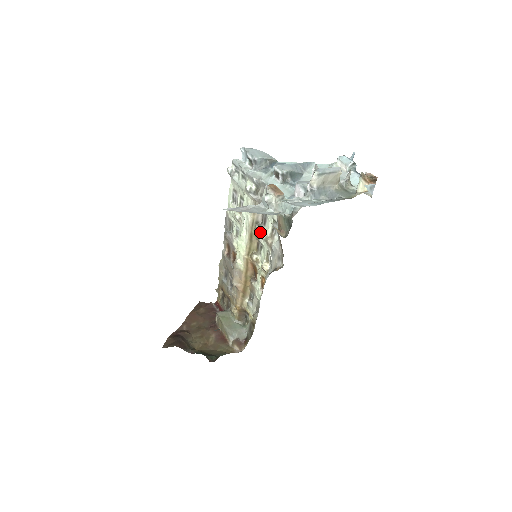
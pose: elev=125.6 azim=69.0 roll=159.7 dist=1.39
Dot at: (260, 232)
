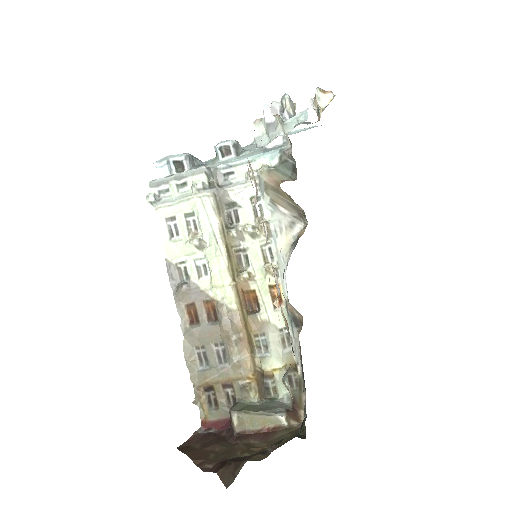
Dot at: (238, 232)
